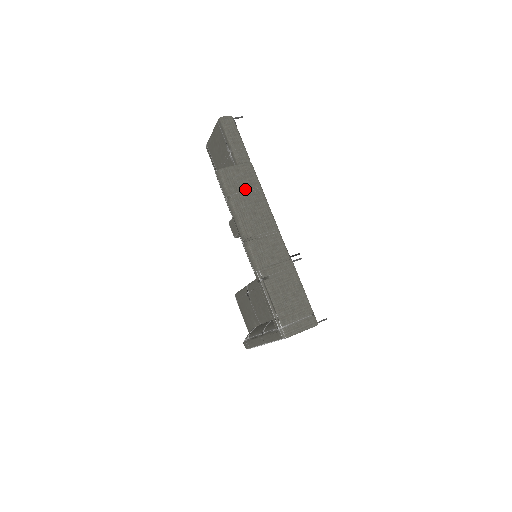
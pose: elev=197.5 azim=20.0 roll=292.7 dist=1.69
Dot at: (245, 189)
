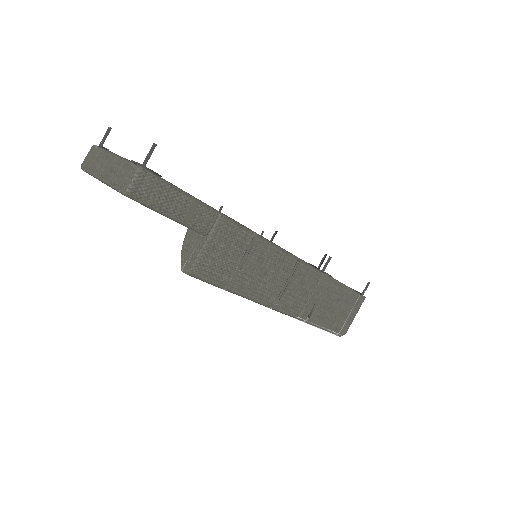
Dot at: (238, 260)
